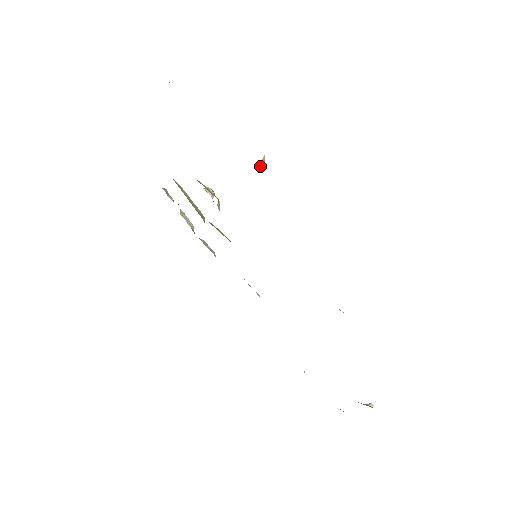
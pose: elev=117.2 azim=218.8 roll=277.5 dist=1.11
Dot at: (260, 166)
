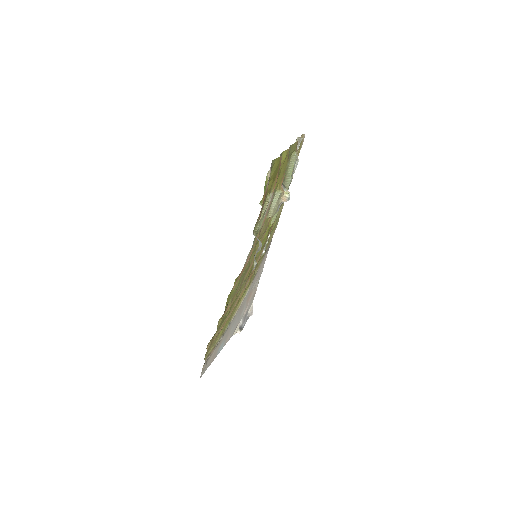
Dot at: (243, 272)
